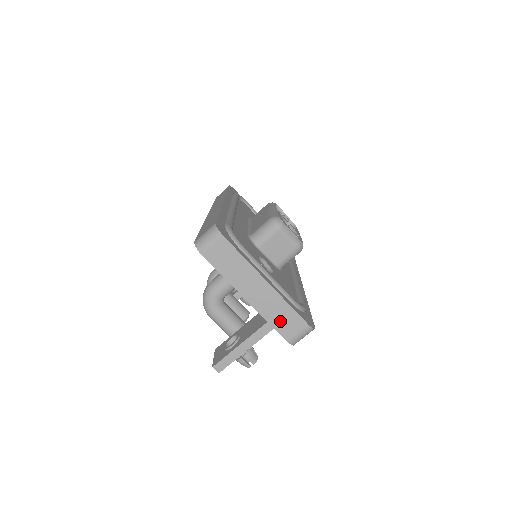
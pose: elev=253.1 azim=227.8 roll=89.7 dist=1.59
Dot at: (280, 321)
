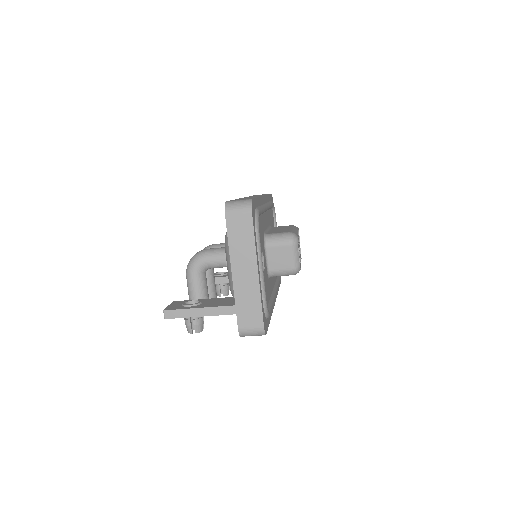
Dot at: (245, 309)
